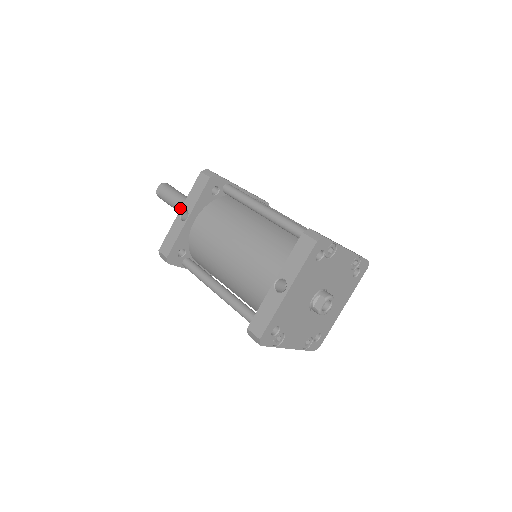
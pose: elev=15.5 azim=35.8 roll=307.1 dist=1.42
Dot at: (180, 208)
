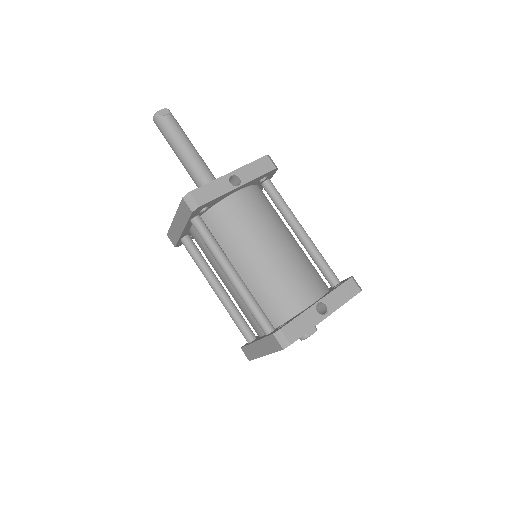
Dot at: (188, 154)
